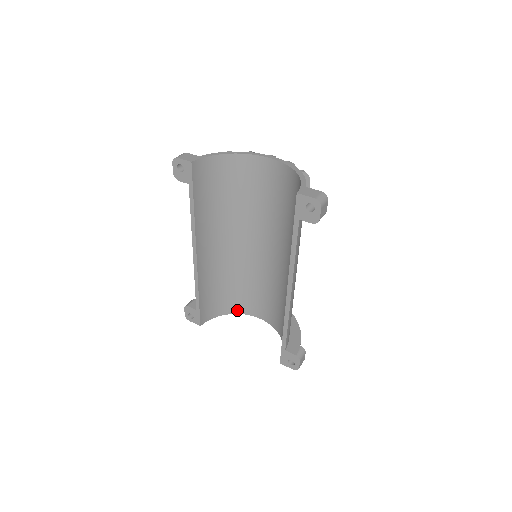
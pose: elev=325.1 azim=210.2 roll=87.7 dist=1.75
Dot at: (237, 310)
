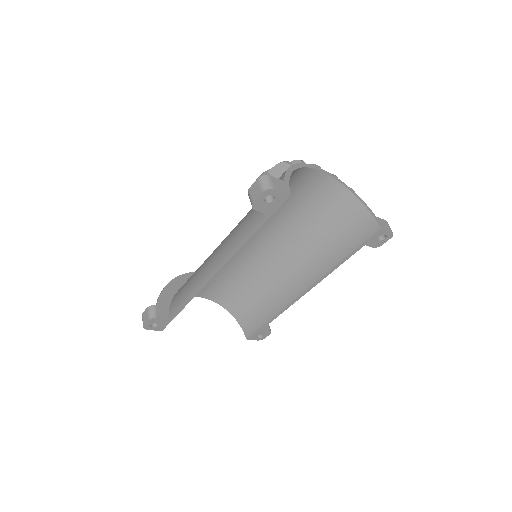
Dot at: occluded
